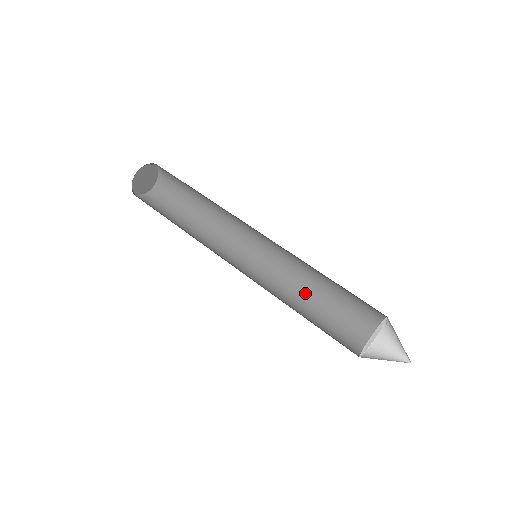
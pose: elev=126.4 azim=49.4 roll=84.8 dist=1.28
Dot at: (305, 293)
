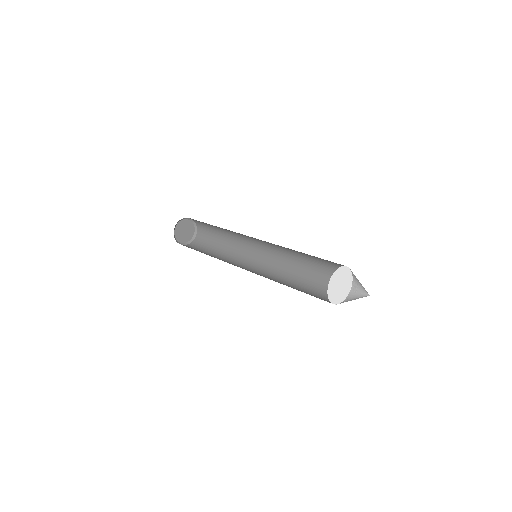
Dot at: (299, 267)
